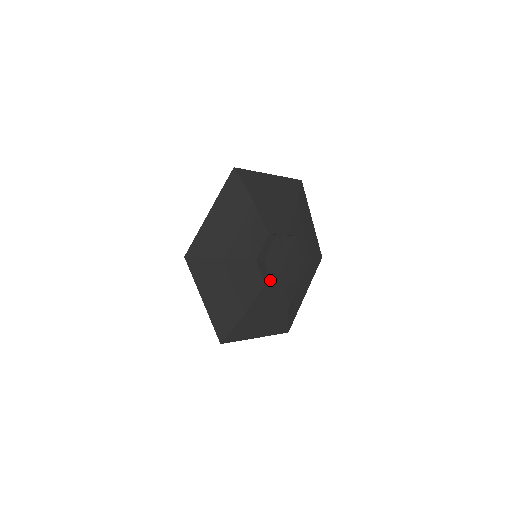
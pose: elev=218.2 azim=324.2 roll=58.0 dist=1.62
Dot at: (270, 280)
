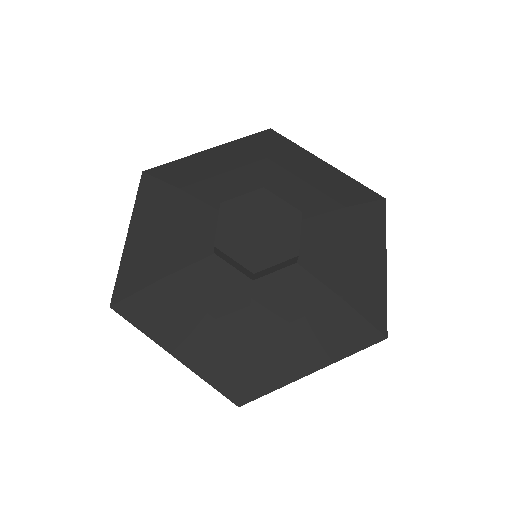
Dot at: (244, 268)
